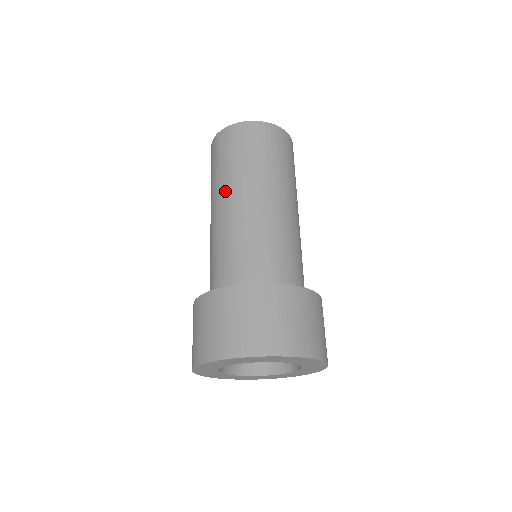
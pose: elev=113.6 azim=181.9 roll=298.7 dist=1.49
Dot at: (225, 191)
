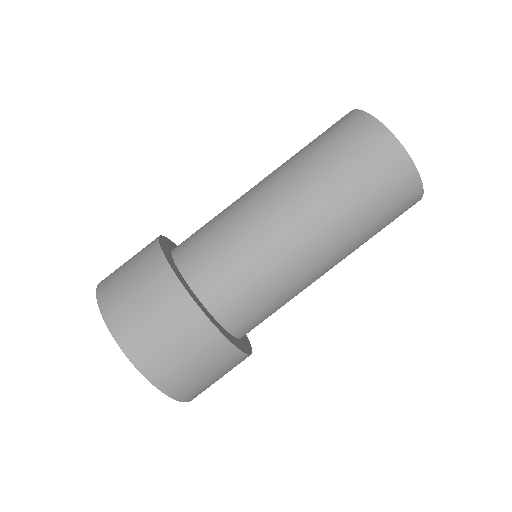
Dot at: (297, 188)
